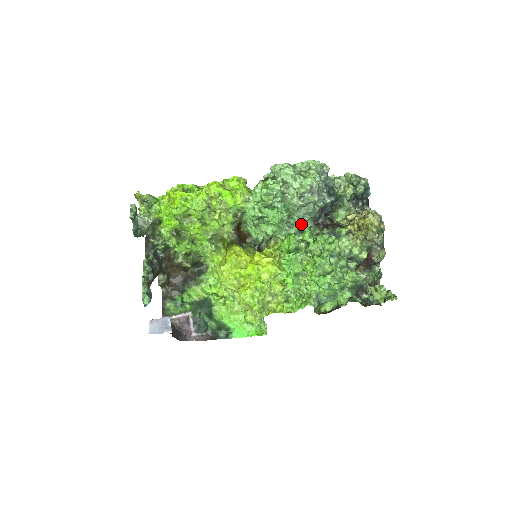
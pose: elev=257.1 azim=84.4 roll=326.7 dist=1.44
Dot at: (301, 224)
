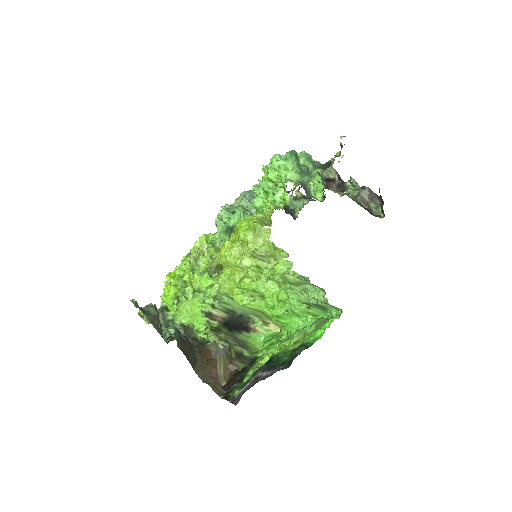
Dot at: occluded
